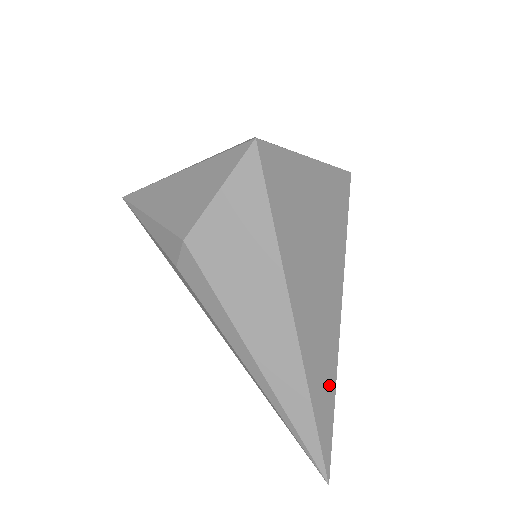
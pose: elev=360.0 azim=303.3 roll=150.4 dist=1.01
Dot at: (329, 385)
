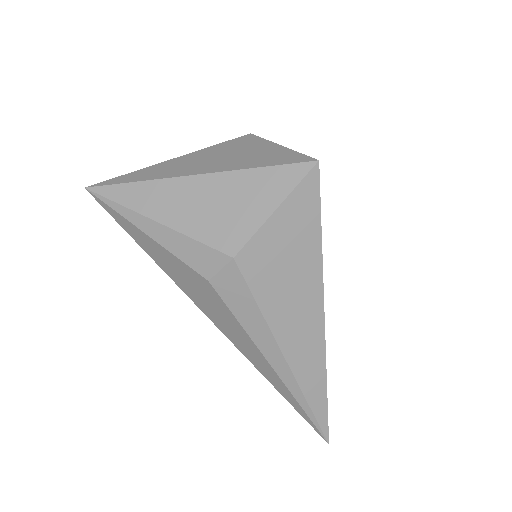
Dot at: occluded
